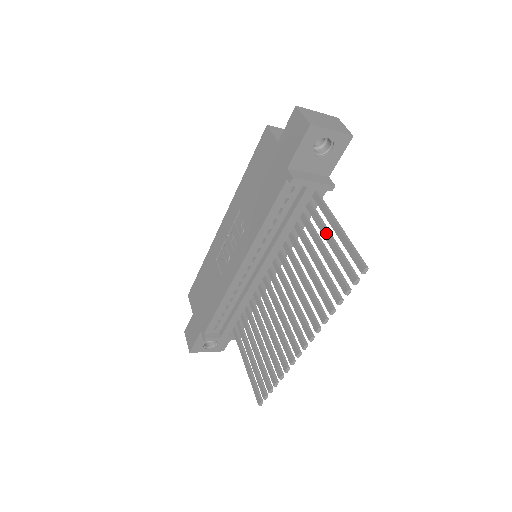
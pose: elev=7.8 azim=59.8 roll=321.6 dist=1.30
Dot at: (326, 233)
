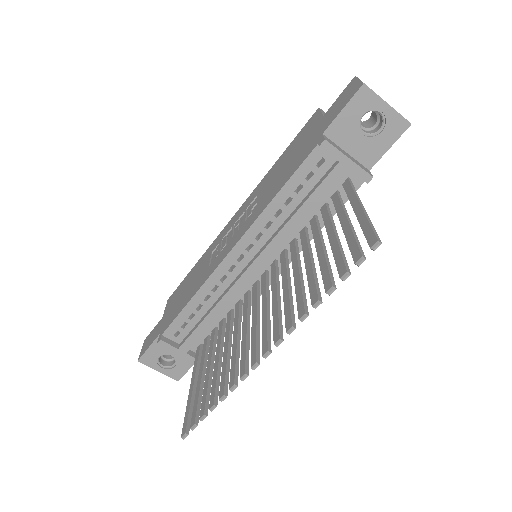
Dot at: (343, 216)
